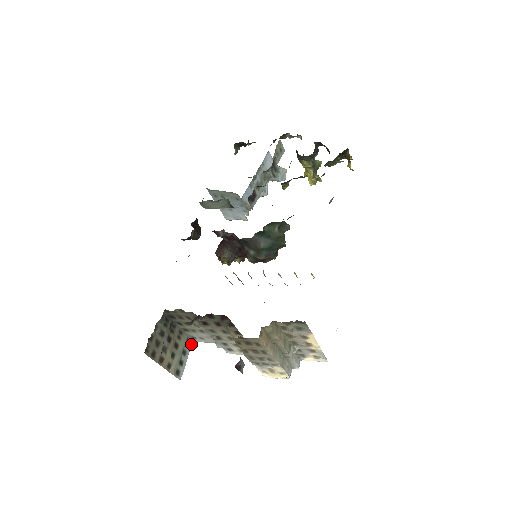
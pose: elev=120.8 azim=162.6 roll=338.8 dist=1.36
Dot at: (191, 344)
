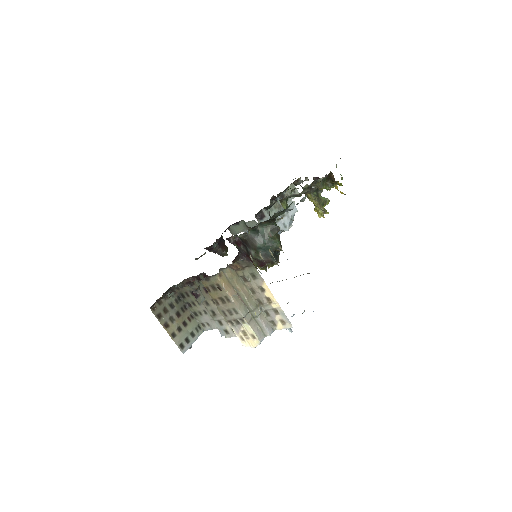
Dot at: (202, 332)
